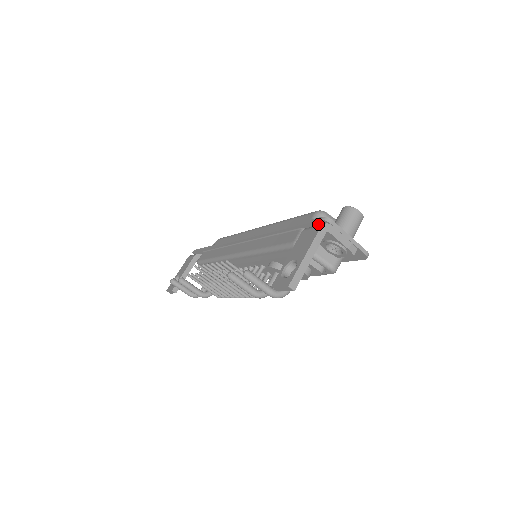
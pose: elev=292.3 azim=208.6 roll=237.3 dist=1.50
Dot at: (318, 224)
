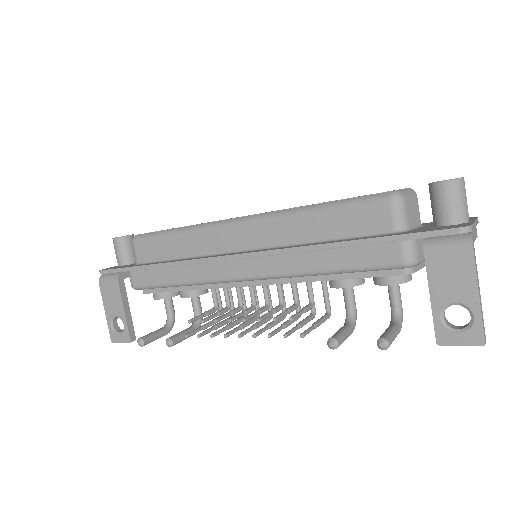
Dot at: (445, 235)
